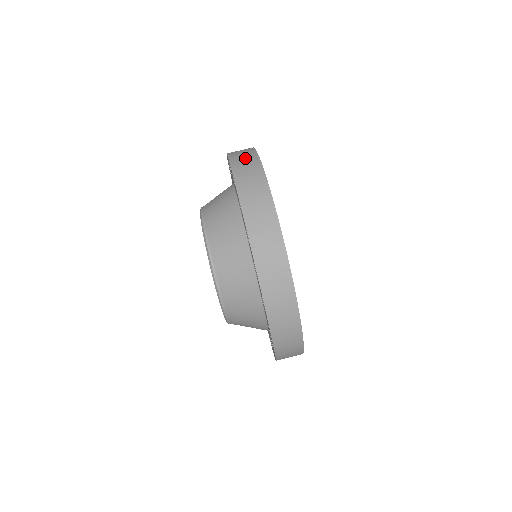
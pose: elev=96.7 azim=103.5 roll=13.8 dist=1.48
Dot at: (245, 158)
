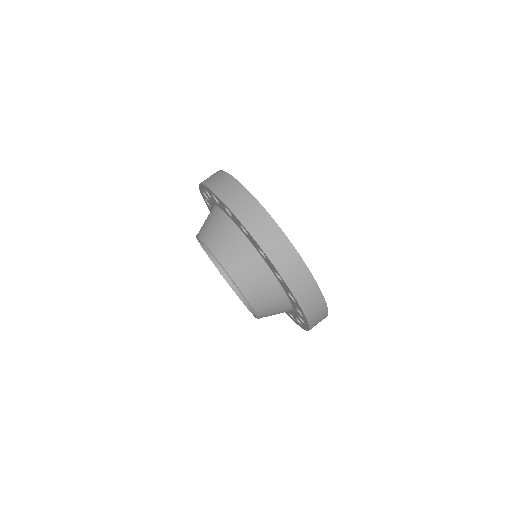
Dot at: (216, 178)
